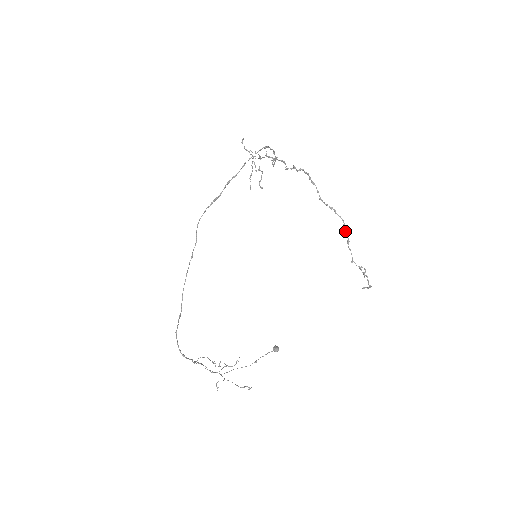
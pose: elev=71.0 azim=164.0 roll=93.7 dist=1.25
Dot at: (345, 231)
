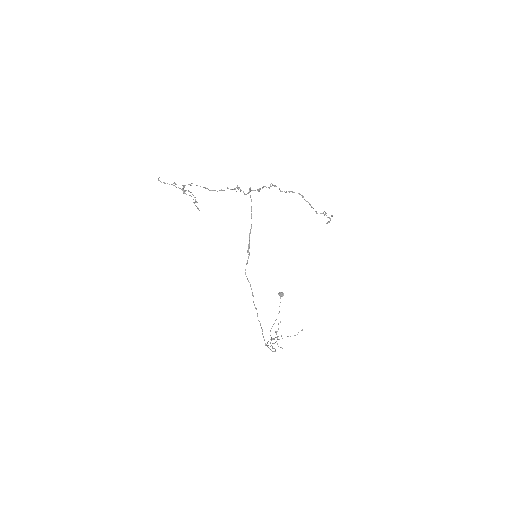
Dot at: occluded
